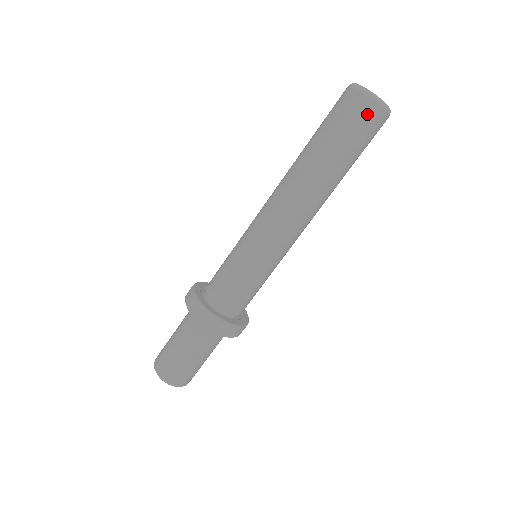
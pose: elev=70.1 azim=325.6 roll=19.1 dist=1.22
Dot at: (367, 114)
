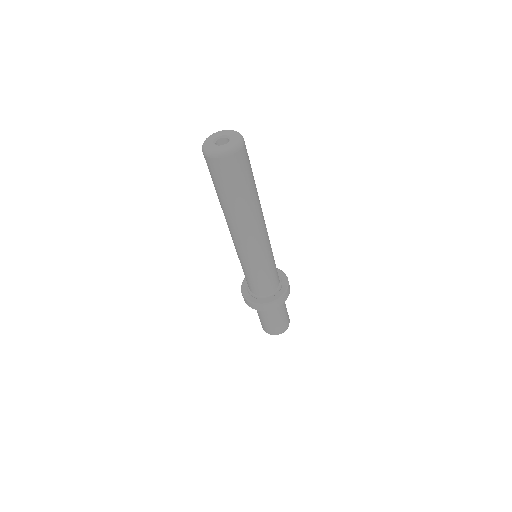
Dot at: (212, 166)
